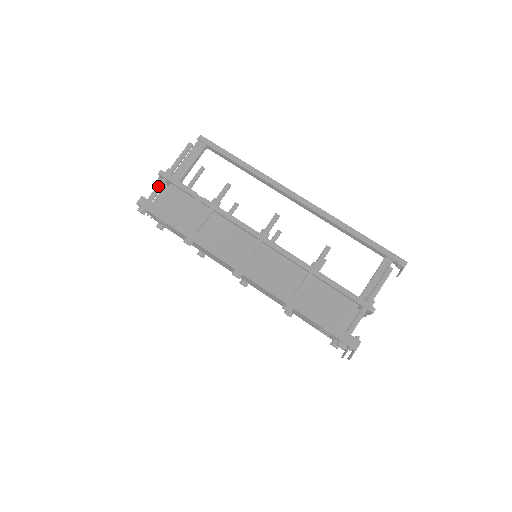
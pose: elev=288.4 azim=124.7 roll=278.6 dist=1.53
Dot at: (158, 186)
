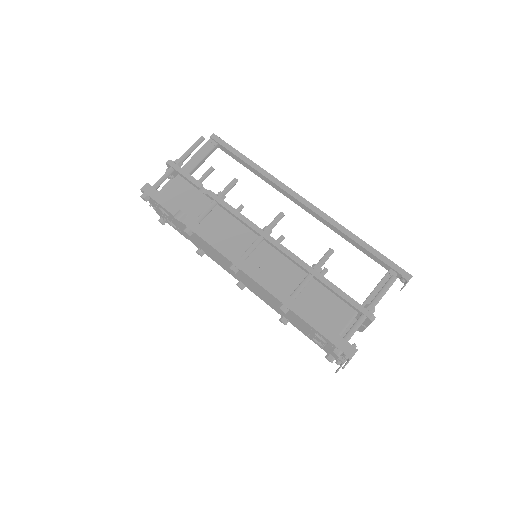
Dot at: (164, 174)
